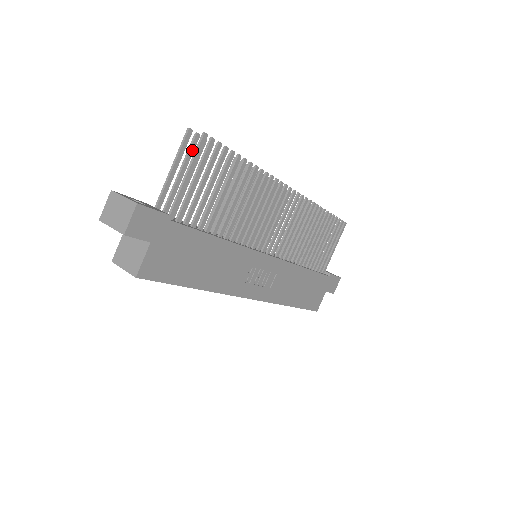
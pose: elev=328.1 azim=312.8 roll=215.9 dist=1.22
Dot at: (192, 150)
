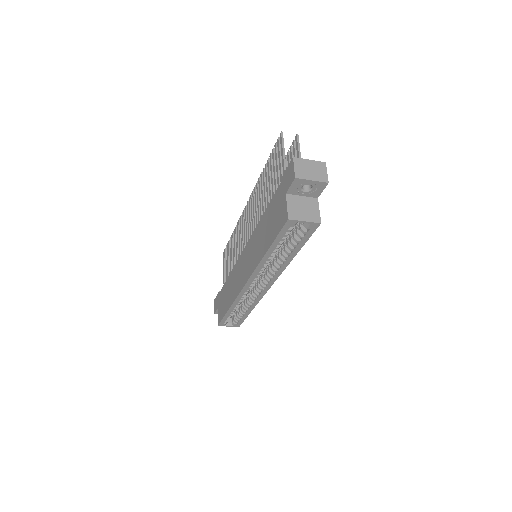
Dot at: (280, 148)
